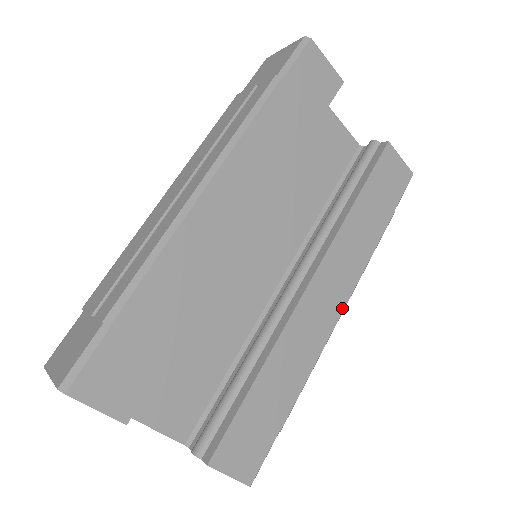
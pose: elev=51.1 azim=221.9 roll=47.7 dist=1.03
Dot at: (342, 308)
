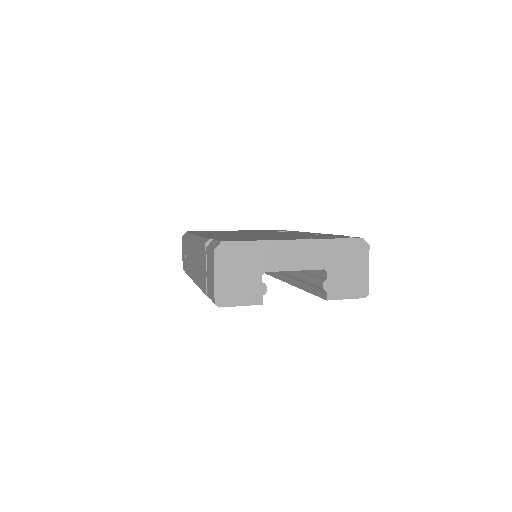
Dot at: occluded
